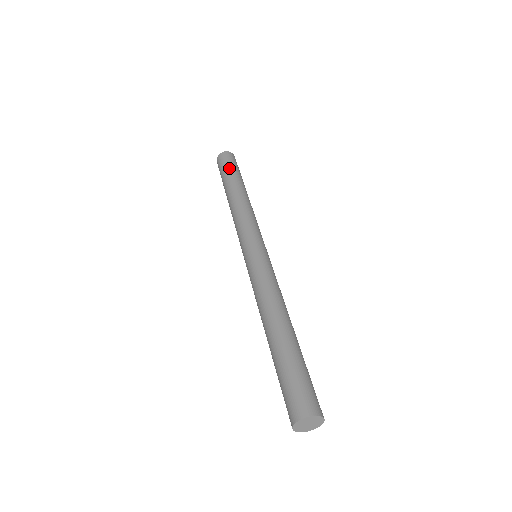
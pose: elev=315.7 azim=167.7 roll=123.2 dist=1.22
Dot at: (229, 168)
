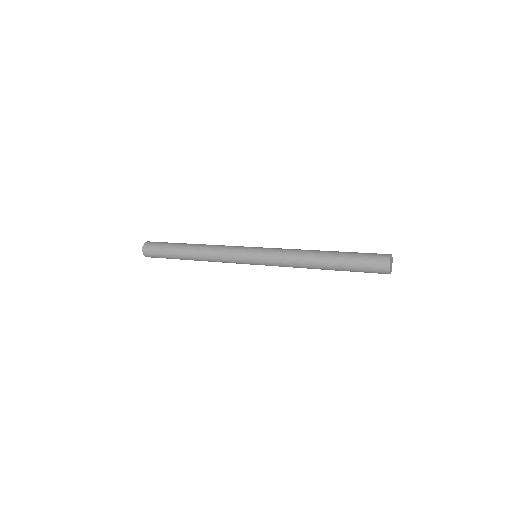
Dot at: (165, 244)
